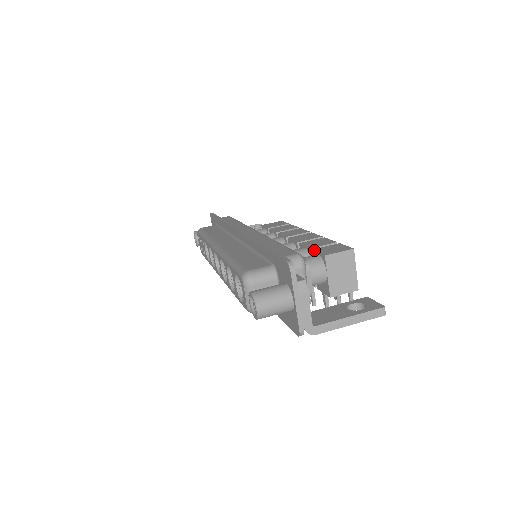
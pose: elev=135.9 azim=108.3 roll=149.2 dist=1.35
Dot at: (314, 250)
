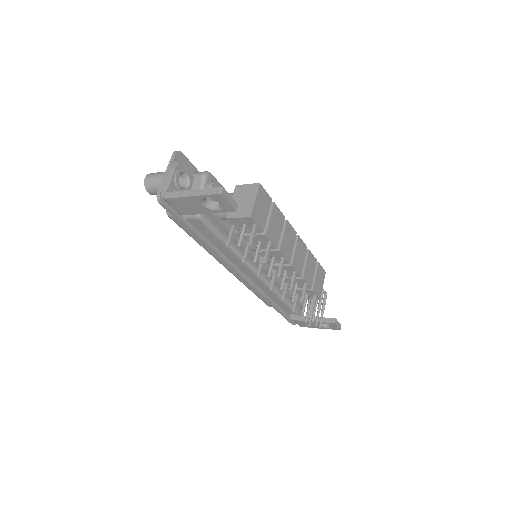
Dot at: occluded
